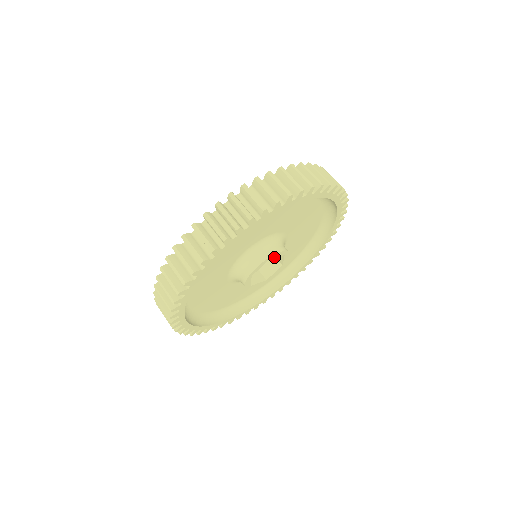
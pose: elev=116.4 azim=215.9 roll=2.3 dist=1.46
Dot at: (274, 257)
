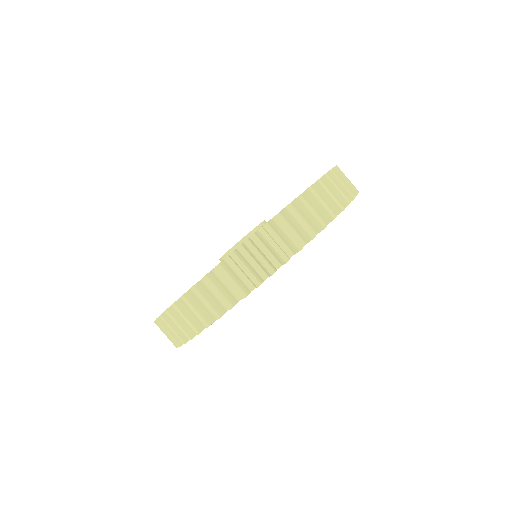
Dot at: occluded
